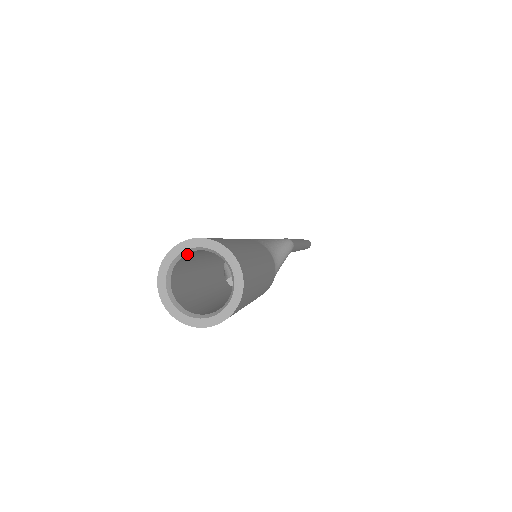
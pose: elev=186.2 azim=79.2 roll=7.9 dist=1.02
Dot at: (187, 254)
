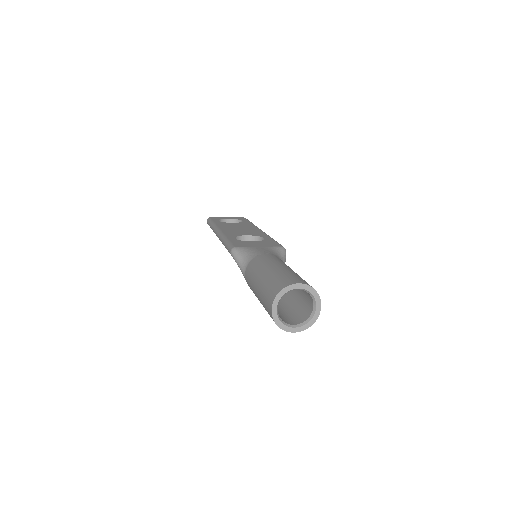
Dot at: (287, 291)
